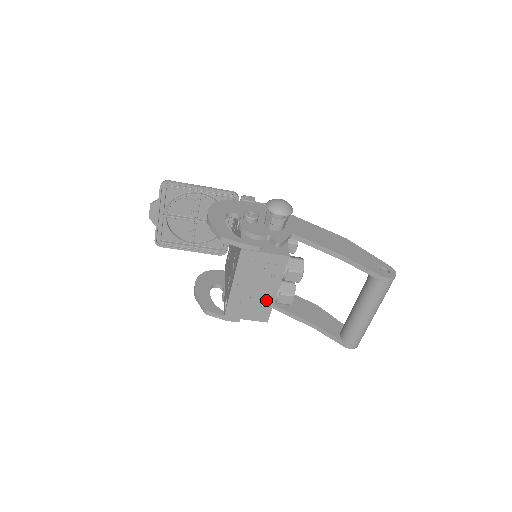
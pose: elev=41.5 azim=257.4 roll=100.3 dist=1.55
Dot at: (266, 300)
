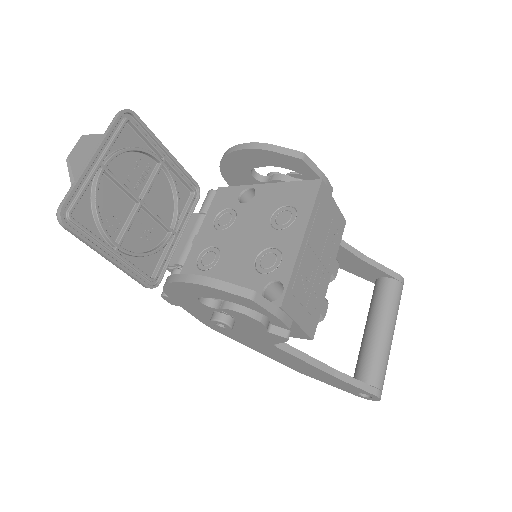
Dot at: (321, 289)
